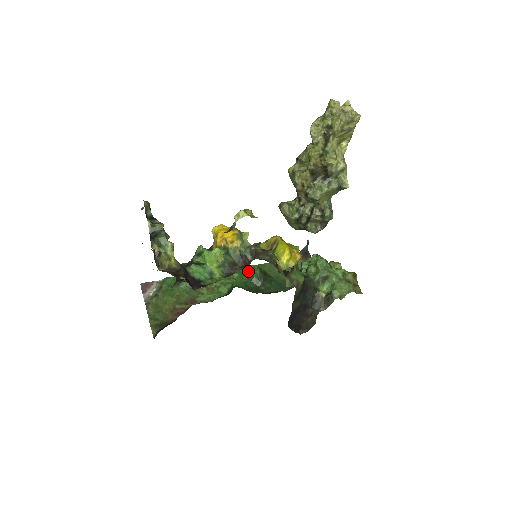
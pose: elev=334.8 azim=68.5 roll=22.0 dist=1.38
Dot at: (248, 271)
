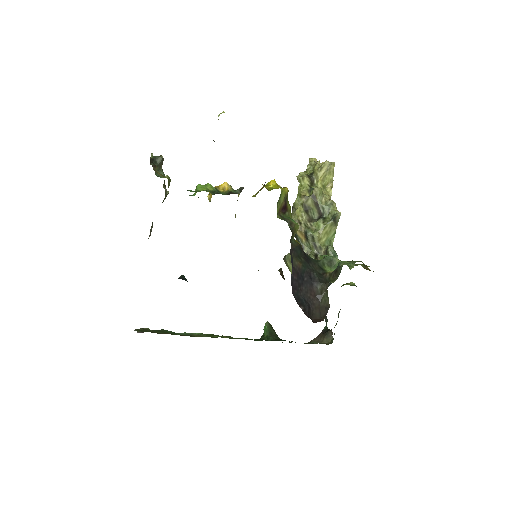
Dot at: occluded
